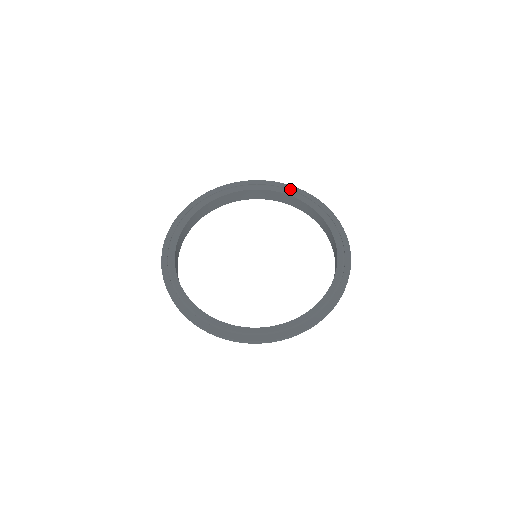
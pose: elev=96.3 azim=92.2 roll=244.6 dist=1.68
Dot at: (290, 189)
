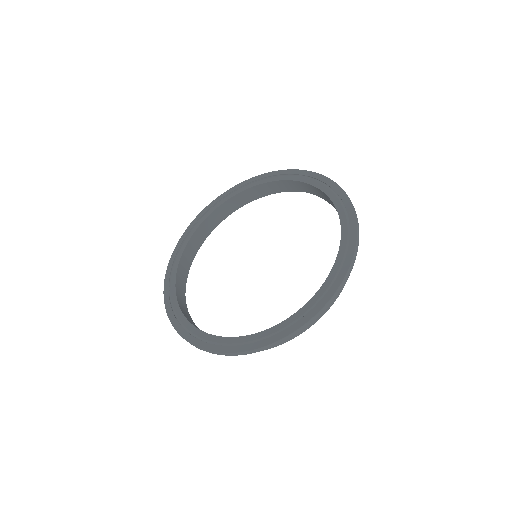
Dot at: (283, 174)
